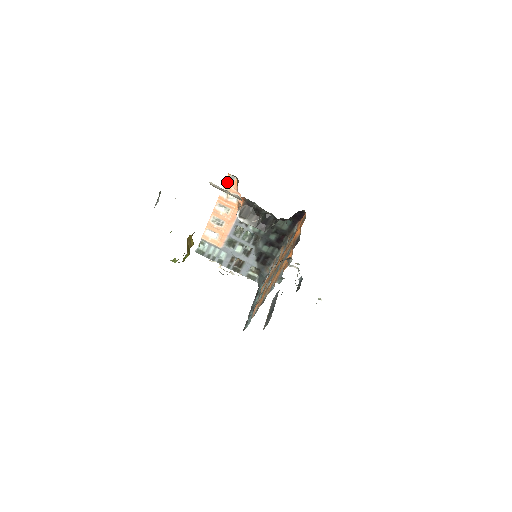
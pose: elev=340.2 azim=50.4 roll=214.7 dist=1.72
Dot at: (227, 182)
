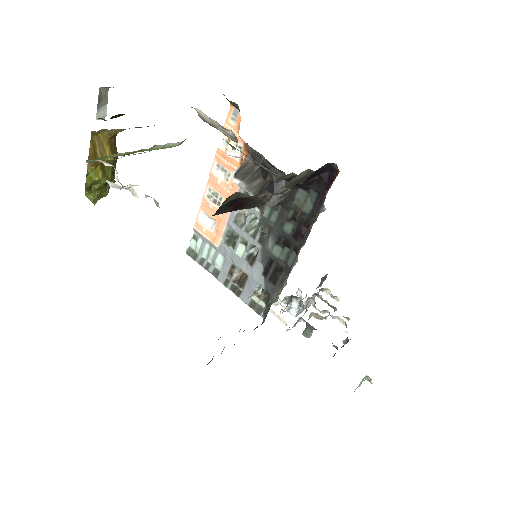
Dot at: (228, 121)
